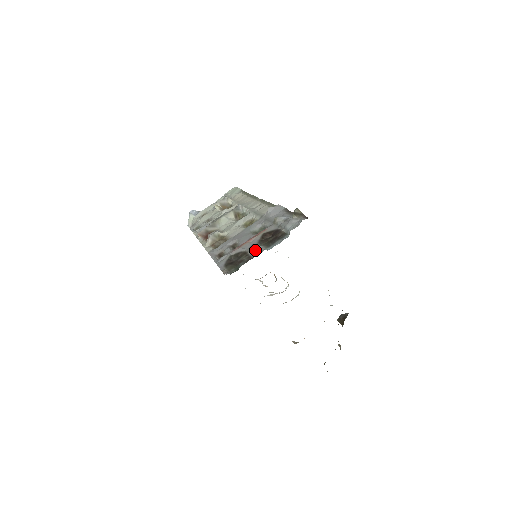
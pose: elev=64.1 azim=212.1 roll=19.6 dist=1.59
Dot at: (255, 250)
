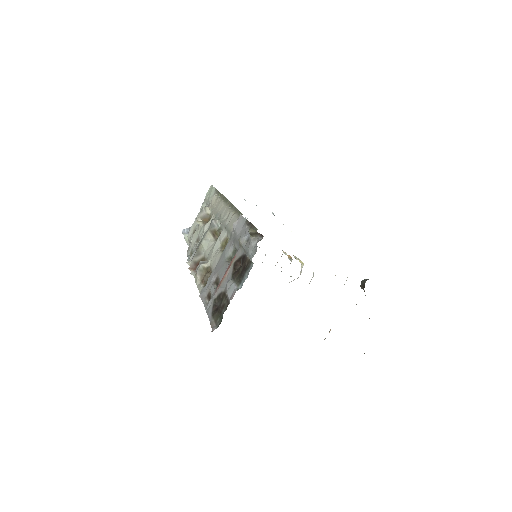
Dot at: (230, 291)
